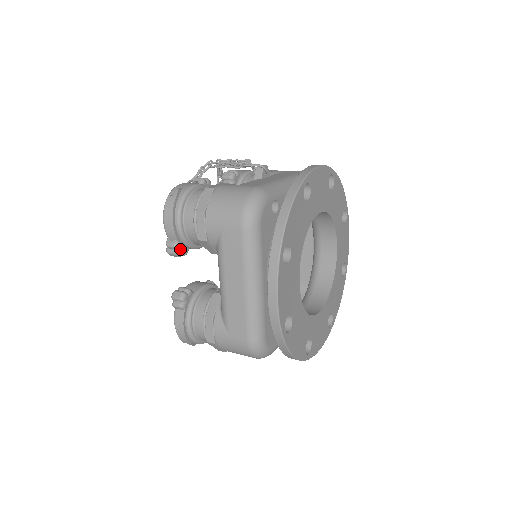
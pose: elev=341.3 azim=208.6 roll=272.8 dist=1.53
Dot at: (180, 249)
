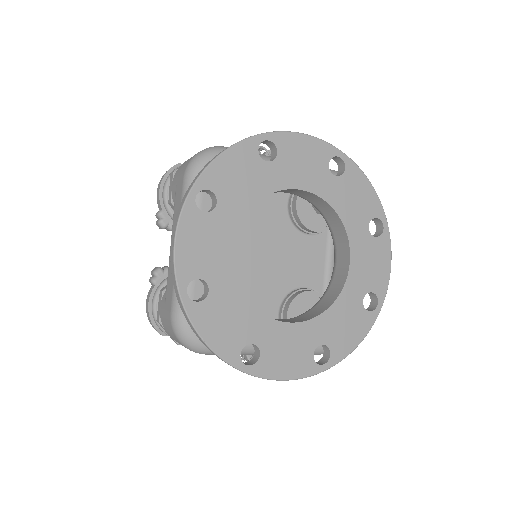
Dot at: (163, 219)
